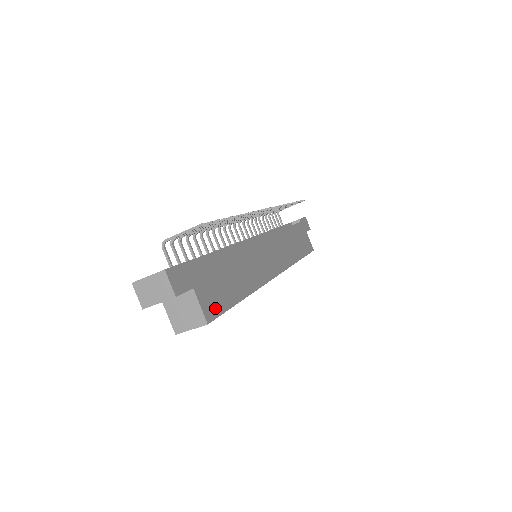
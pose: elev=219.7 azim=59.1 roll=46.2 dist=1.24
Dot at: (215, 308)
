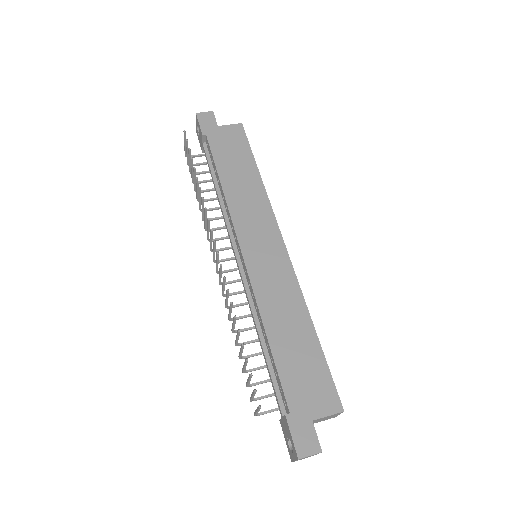
Dot at: (328, 392)
